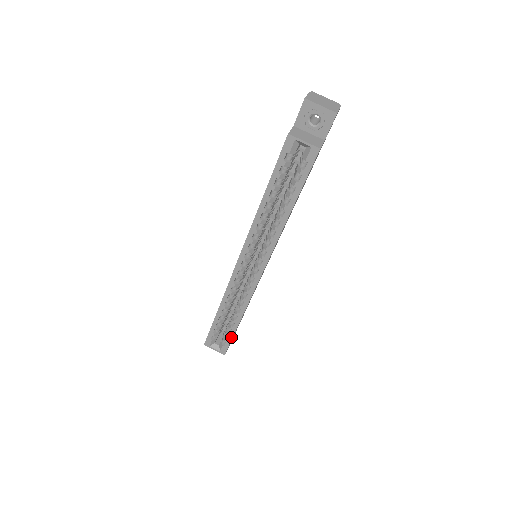
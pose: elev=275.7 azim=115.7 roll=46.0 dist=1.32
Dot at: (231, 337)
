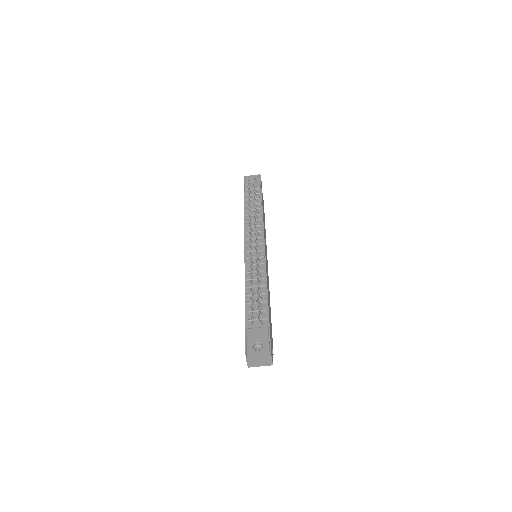
Dot at: occluded
